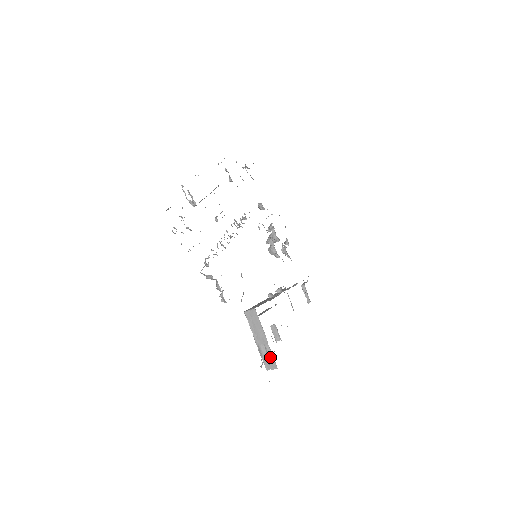
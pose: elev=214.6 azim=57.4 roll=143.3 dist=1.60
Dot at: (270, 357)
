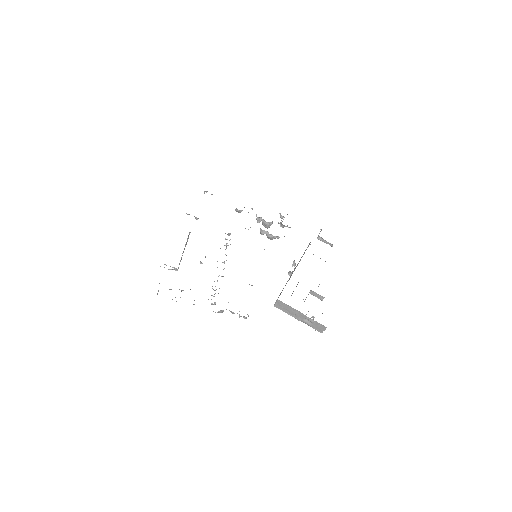
Dot at: (316, 324)
